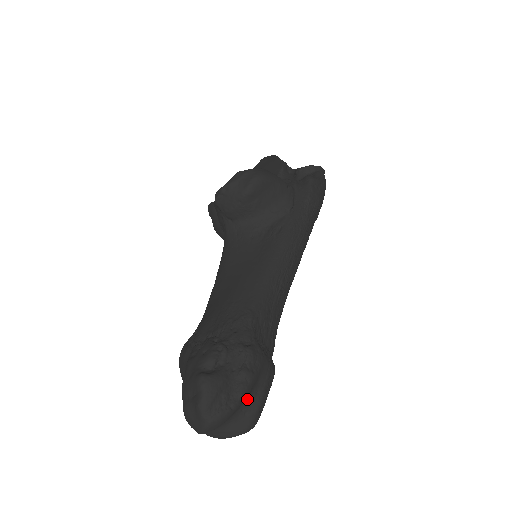
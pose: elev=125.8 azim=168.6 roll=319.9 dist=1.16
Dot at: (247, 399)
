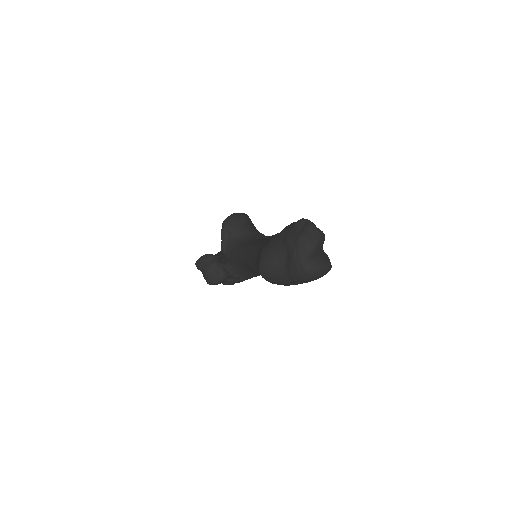
Dot at: (322, 248)
